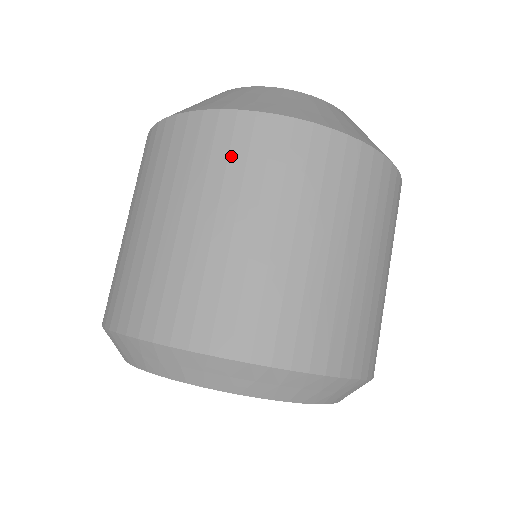
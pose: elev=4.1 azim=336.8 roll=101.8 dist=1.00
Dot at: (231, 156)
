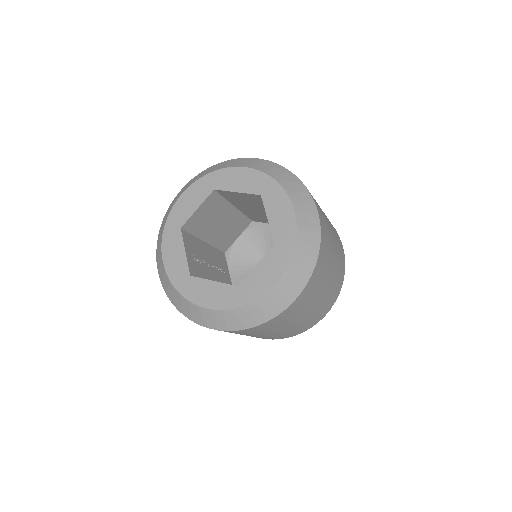
Dot at: occluded
